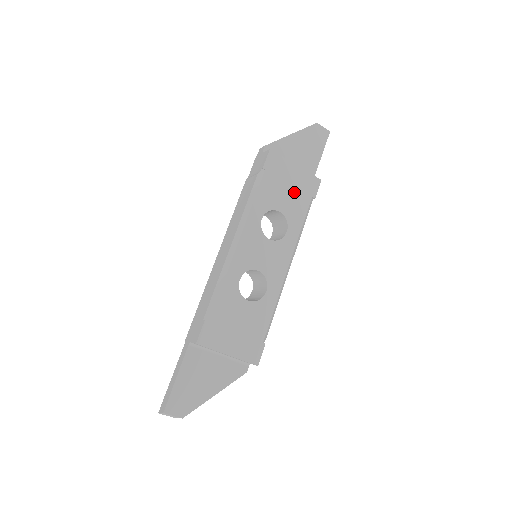
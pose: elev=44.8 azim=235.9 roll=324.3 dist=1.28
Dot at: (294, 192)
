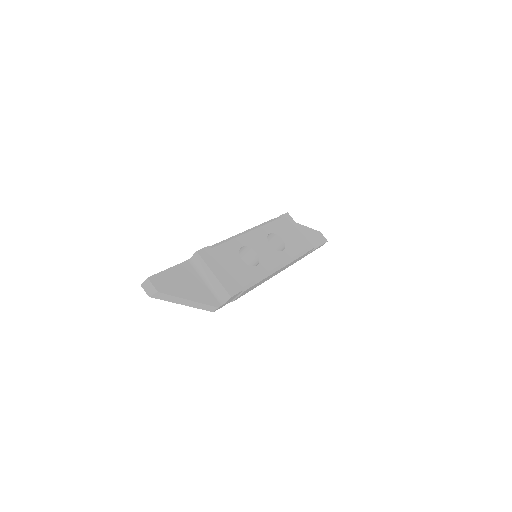
Dot at: (295, 239)
